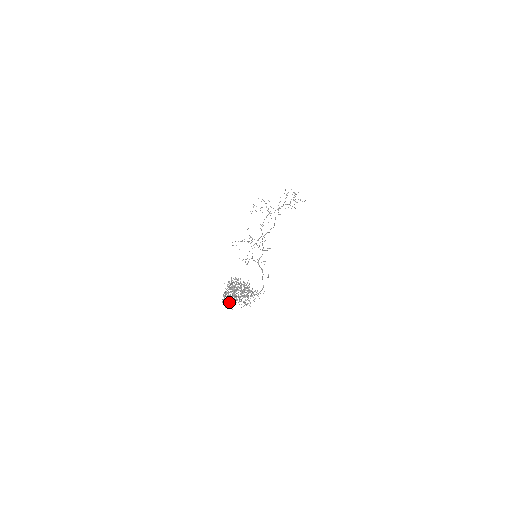
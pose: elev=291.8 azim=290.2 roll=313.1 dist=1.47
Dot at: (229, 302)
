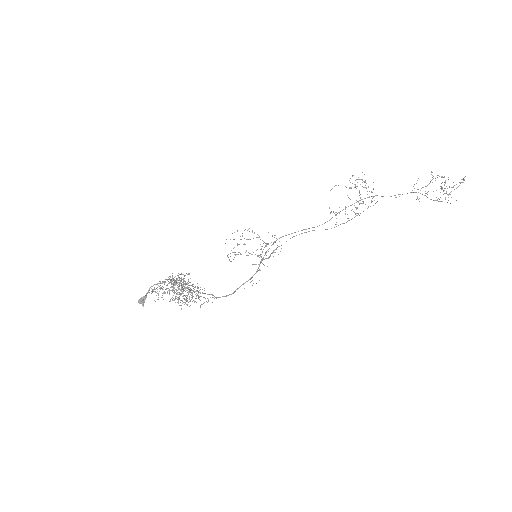
Dot at: (143, 299)
